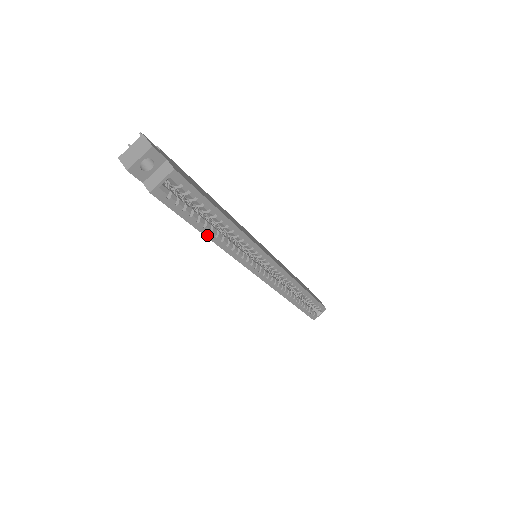
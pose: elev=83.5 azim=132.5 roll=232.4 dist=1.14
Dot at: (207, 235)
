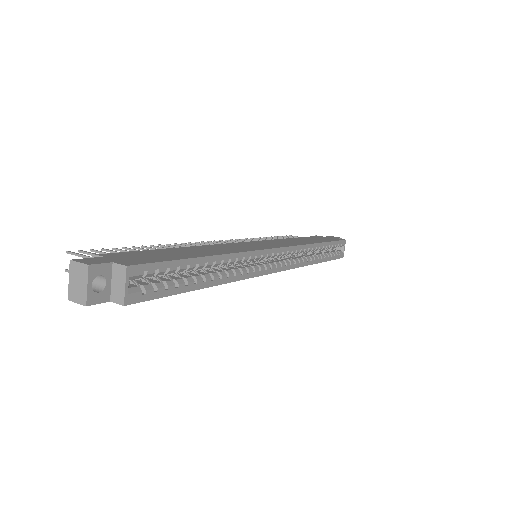
Dot at: (204, 286)
